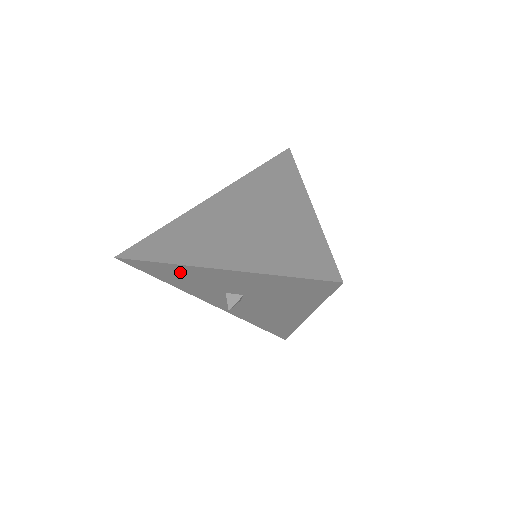
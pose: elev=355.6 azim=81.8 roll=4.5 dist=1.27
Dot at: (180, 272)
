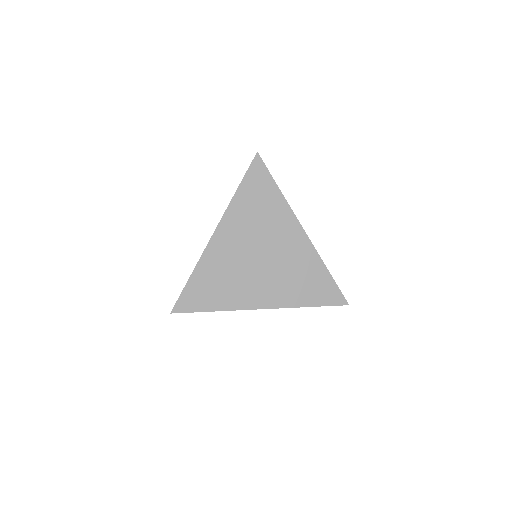
Dot at: occluded
